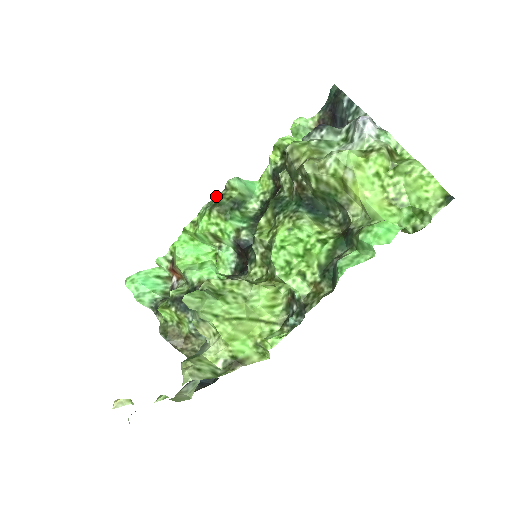
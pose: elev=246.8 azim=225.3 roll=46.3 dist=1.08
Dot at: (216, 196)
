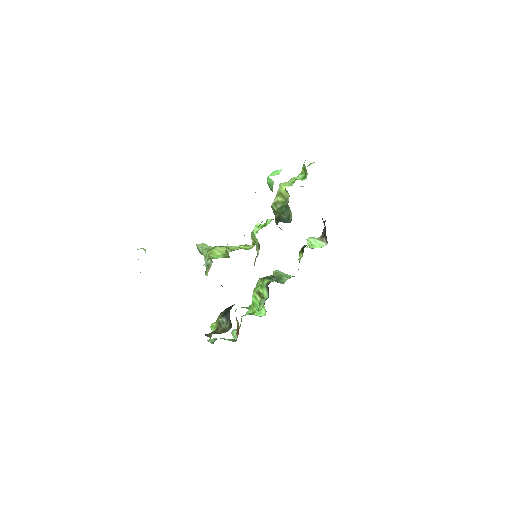
Dot at: occluded
